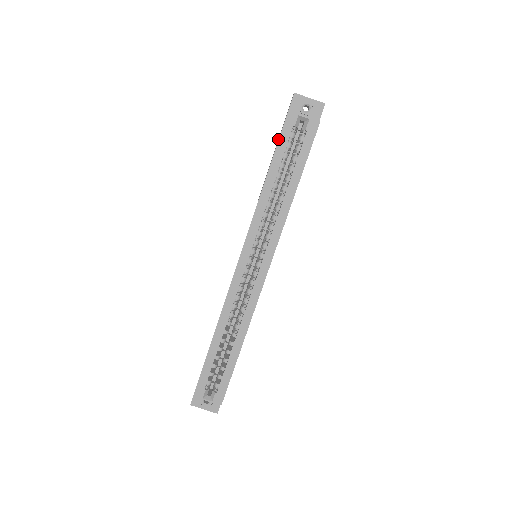
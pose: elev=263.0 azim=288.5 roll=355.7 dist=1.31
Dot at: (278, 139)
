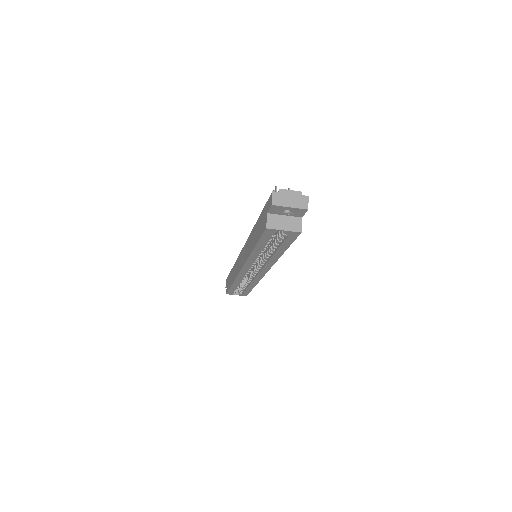
Dot at: (261, 217)
